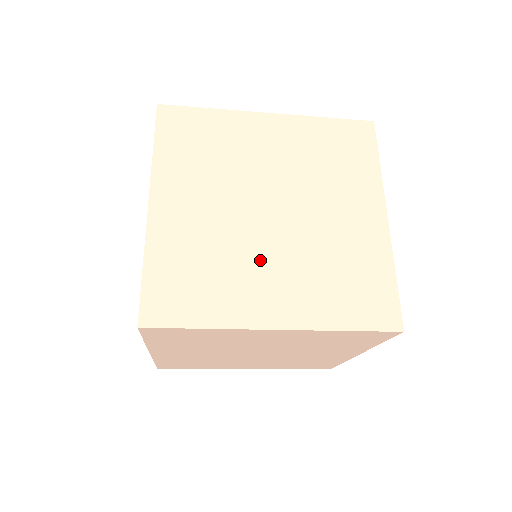
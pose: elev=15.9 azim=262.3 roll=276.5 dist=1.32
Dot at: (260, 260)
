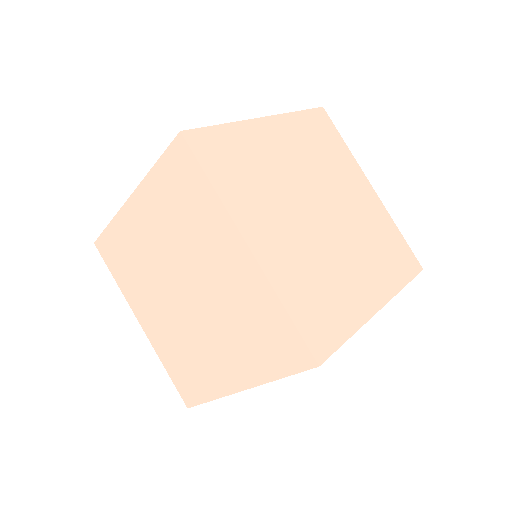
Dot at: occluded
